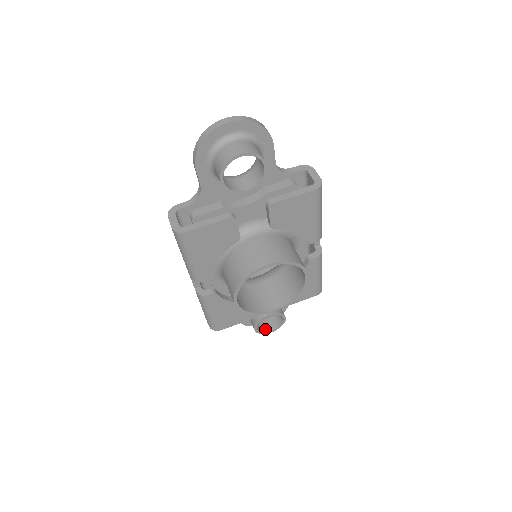
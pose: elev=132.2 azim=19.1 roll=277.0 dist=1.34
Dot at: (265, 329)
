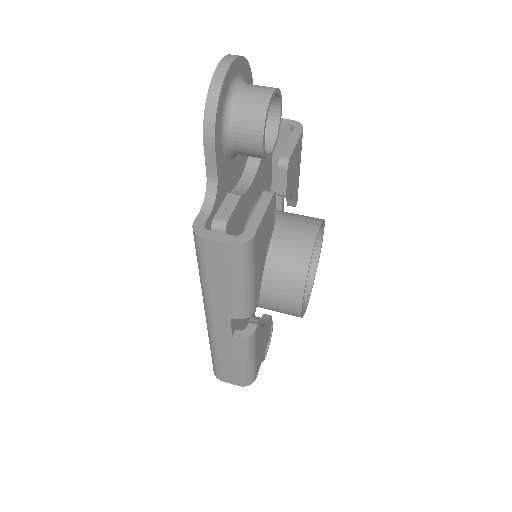
Dot at: occluded
